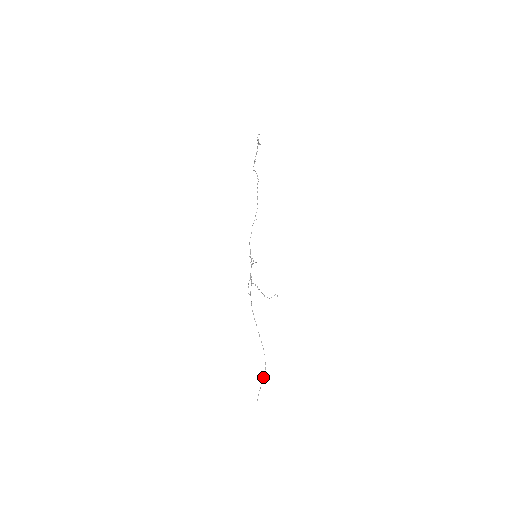
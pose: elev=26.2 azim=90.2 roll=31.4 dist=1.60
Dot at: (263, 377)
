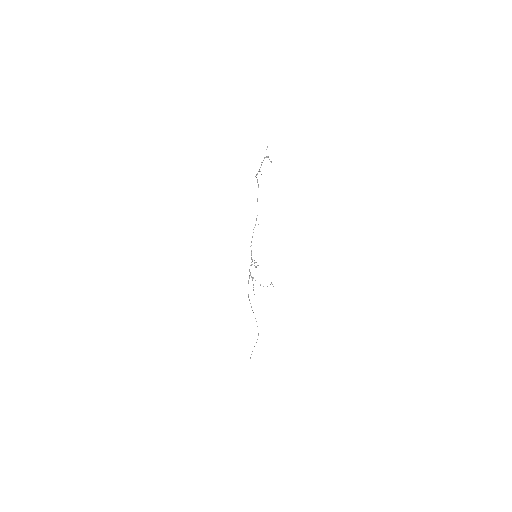
Dot at: occluded
